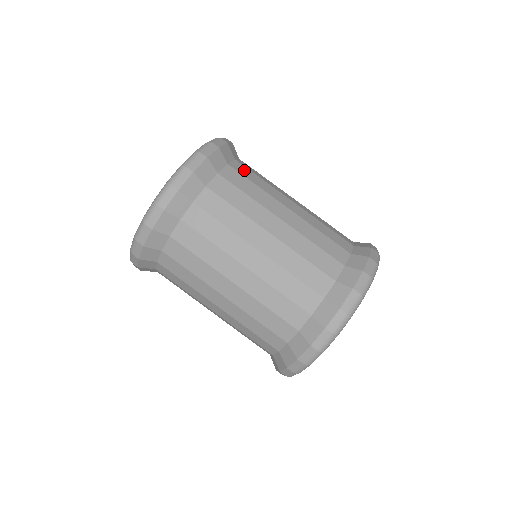
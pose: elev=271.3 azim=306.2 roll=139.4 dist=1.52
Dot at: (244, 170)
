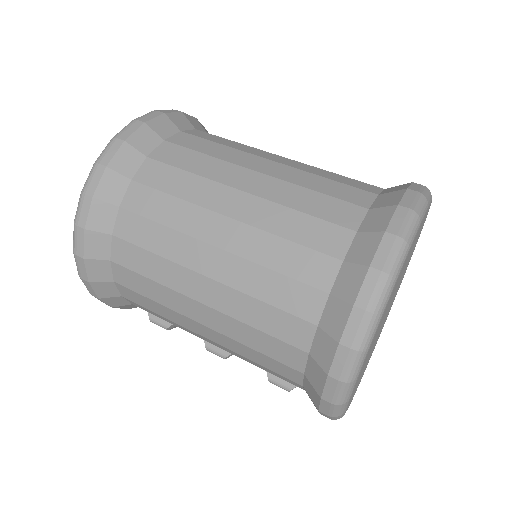
Dot at: occluded
